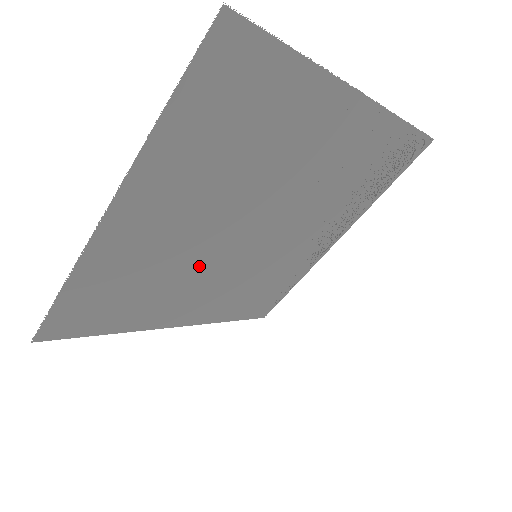
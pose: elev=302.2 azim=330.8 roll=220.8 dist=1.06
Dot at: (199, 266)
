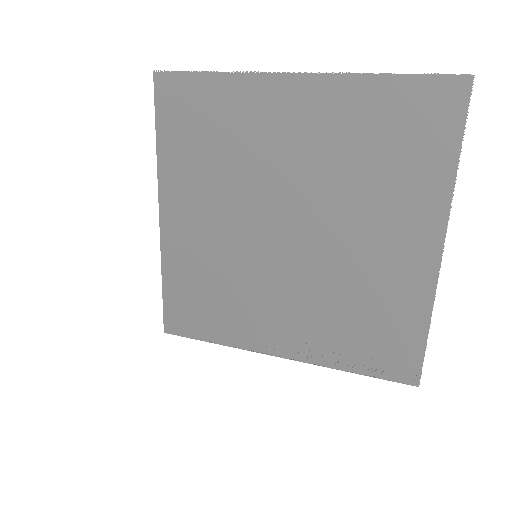
Dot at: (242, 195)
